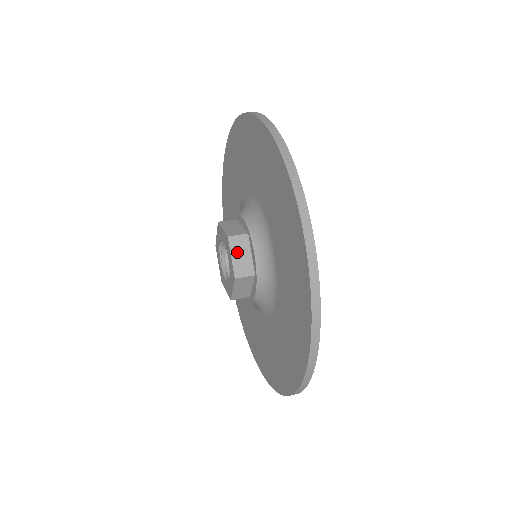
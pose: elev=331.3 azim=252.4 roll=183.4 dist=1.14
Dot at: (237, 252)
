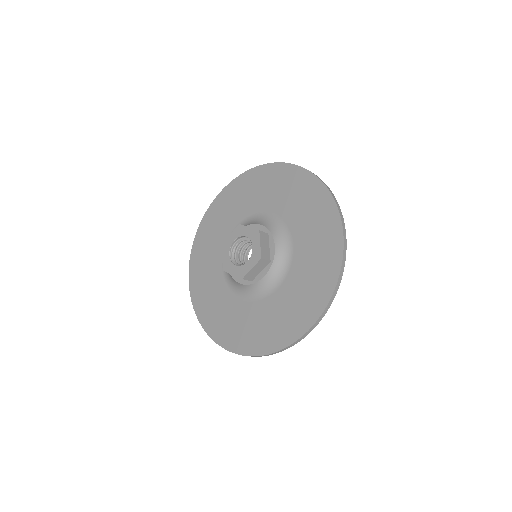
Dot at: occluded
